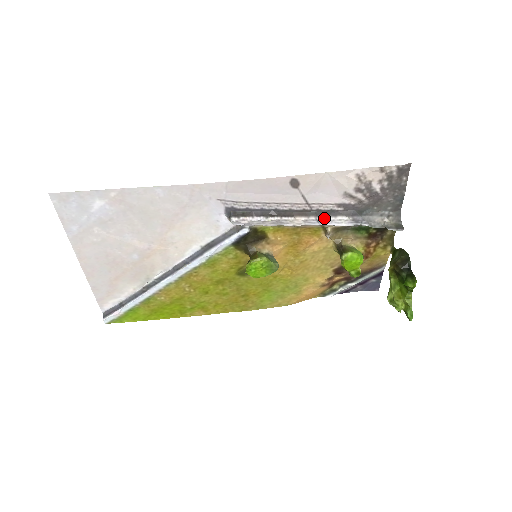
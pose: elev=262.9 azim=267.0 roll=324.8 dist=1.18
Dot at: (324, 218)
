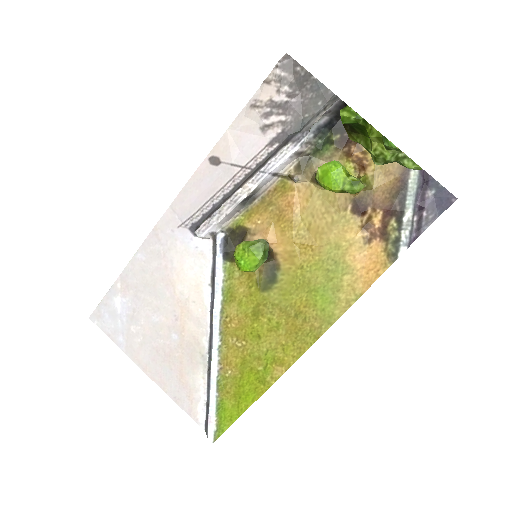
Dot at: (266, 165)
